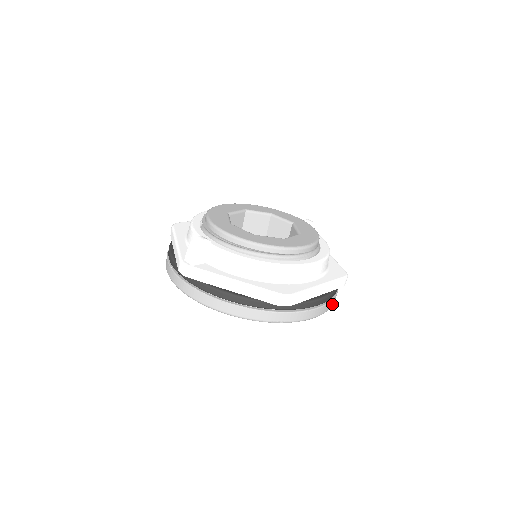
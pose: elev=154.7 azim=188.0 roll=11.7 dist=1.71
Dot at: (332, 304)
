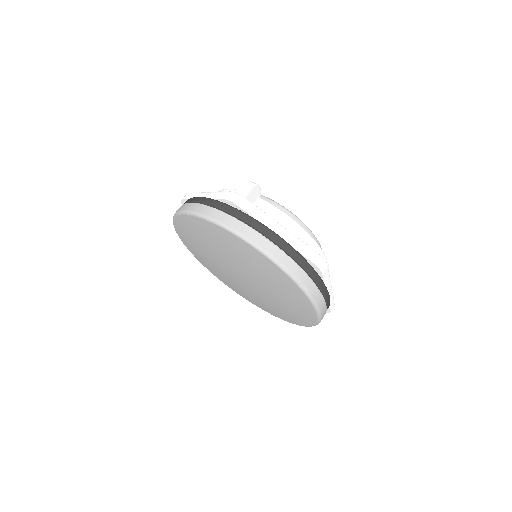
Dot at: occluded
